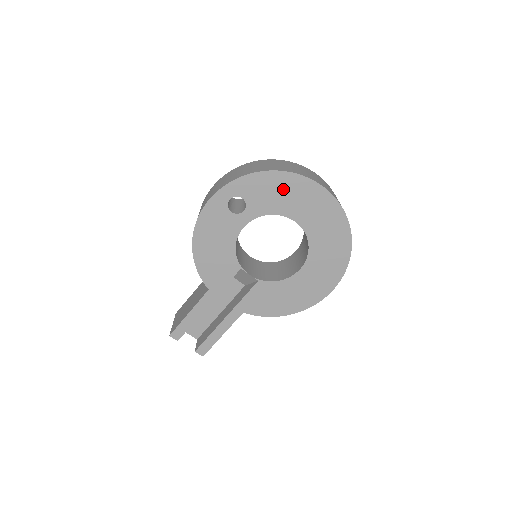
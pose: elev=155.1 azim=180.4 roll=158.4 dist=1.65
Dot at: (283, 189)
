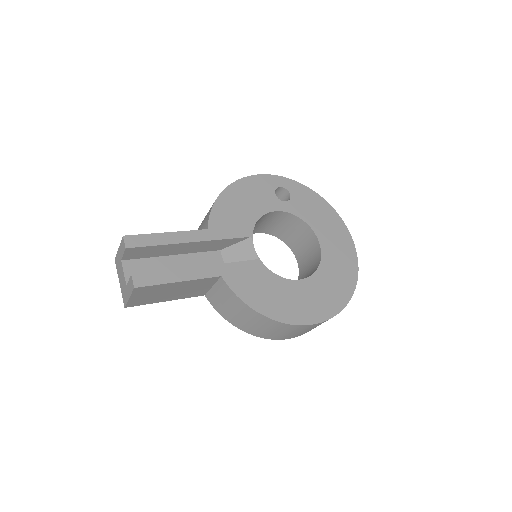
Dot at: (322, 213)
